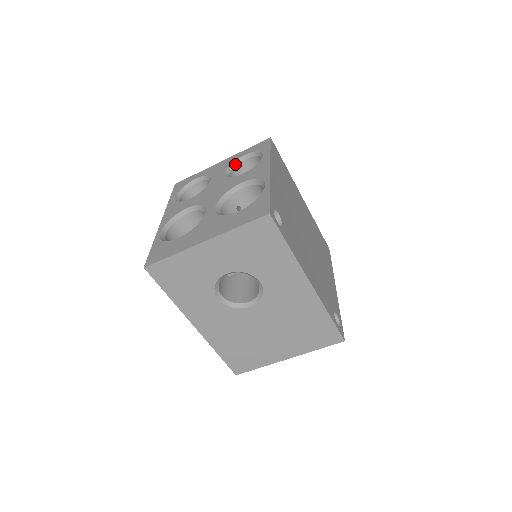
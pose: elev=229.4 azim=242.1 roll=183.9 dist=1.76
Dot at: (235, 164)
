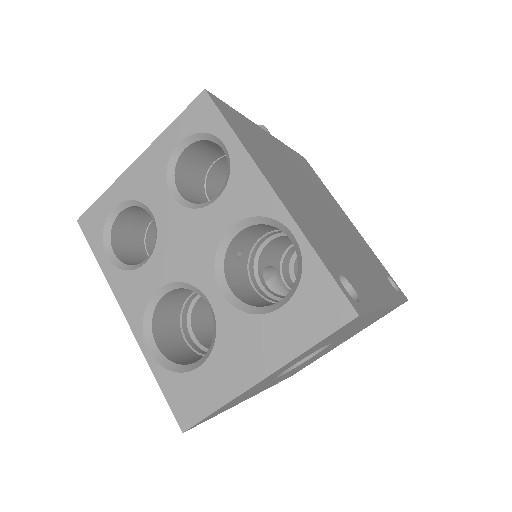
Dot at: (172, 165)
